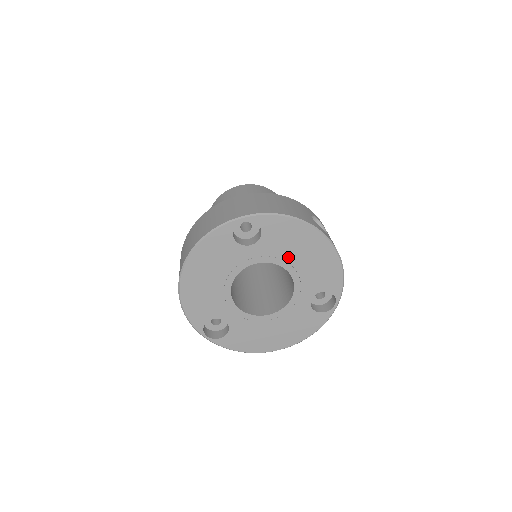
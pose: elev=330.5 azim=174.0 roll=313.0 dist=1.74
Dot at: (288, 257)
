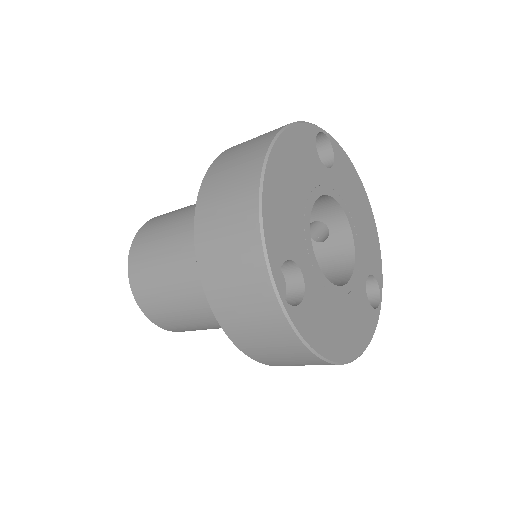
Dot at: (350, 207)
